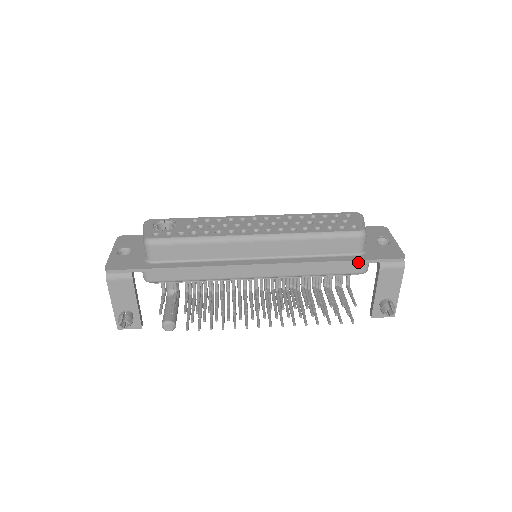
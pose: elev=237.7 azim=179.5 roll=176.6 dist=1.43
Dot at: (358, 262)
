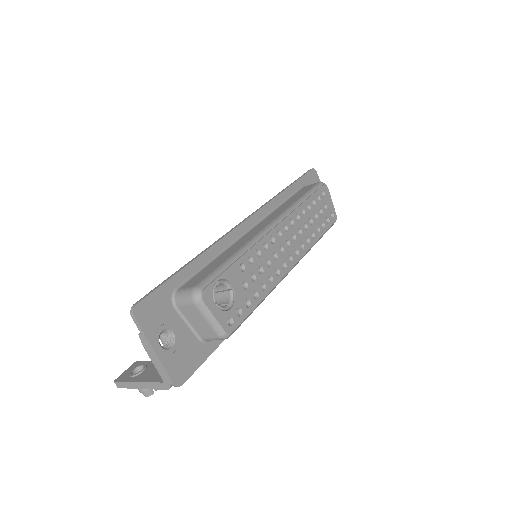
Dot at: occluded
